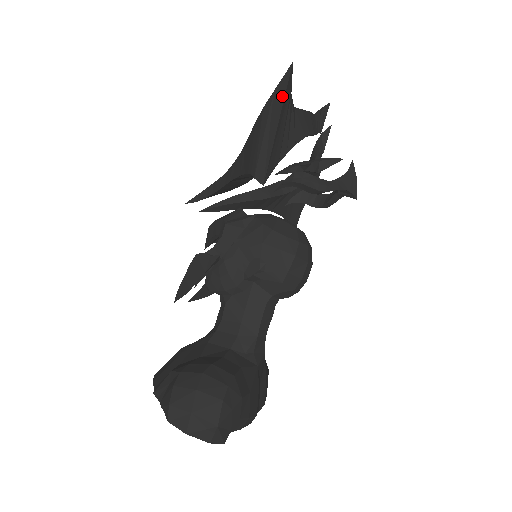
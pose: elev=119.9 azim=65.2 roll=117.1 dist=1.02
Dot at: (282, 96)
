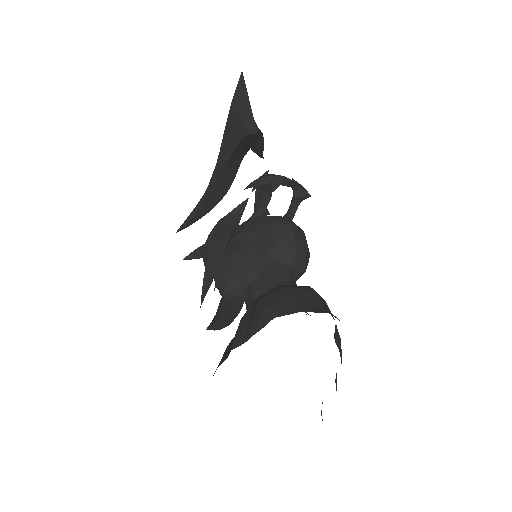
Dot at: (244, 87)
